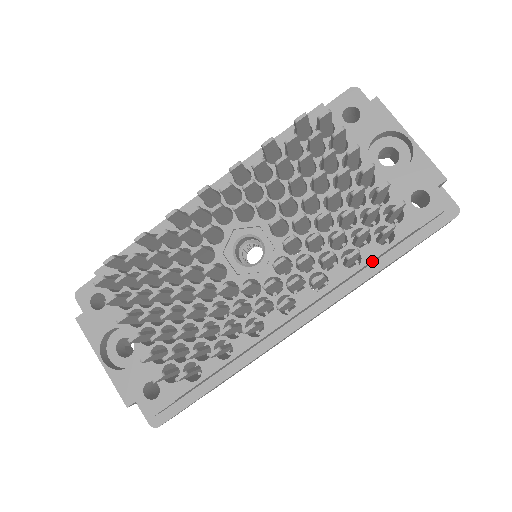
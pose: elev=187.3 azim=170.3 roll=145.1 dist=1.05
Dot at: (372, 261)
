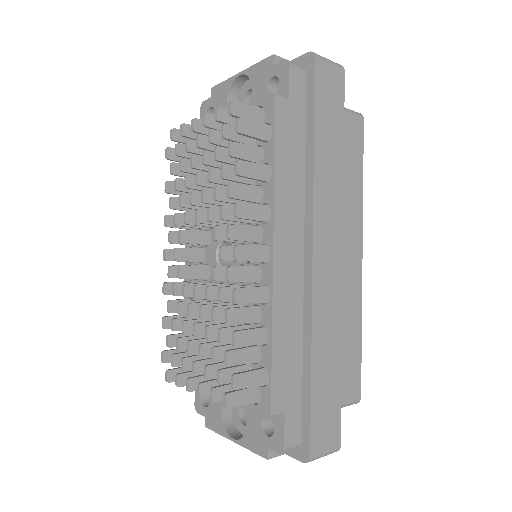
Dot at: (284, 156)
